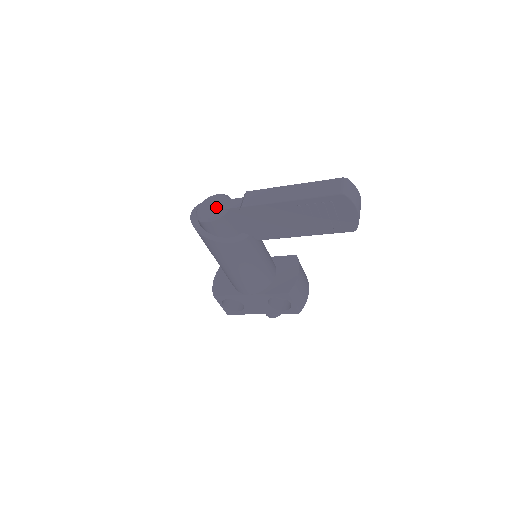
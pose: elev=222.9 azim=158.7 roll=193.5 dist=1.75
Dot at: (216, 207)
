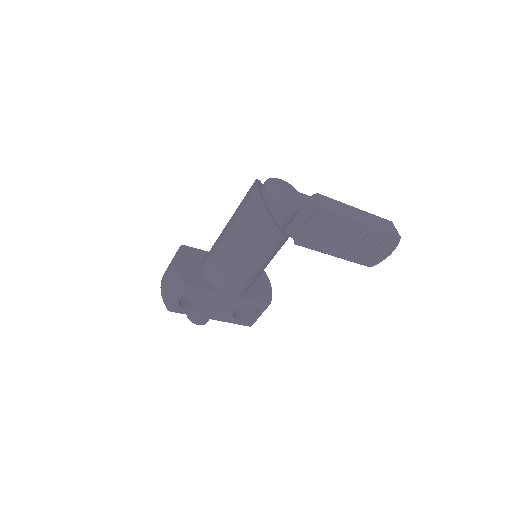
Dot at: (291, 194)
